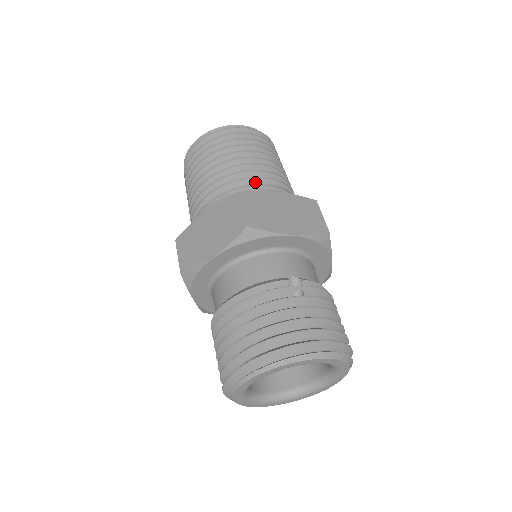
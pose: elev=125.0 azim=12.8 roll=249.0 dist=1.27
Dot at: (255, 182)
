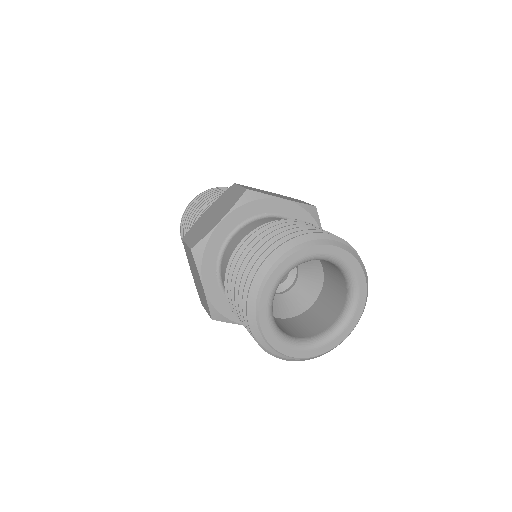
Dot at: occluded
